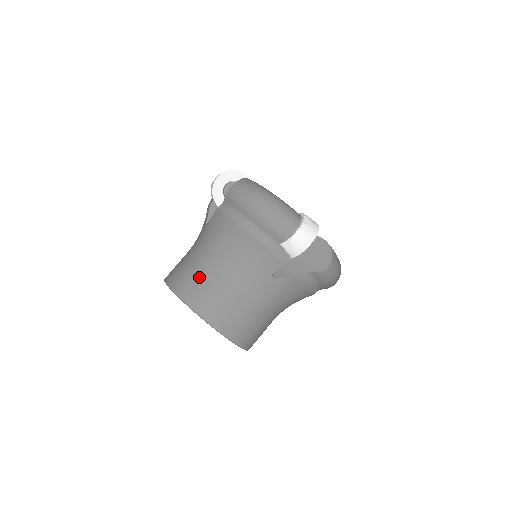
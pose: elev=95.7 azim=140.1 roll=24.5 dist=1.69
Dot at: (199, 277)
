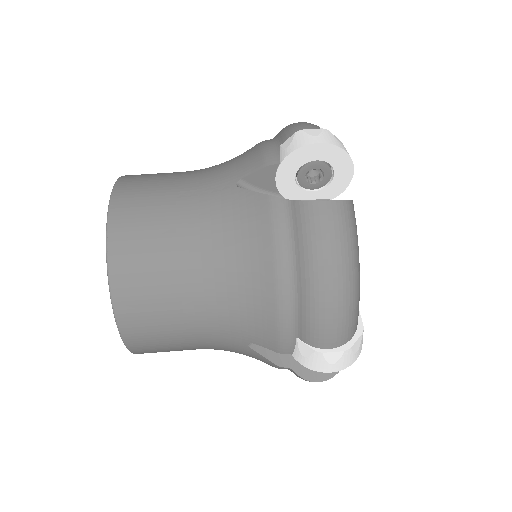
Dot at: (159, 261)
